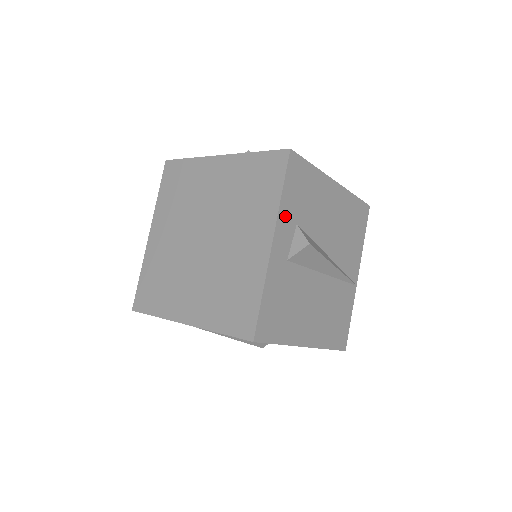
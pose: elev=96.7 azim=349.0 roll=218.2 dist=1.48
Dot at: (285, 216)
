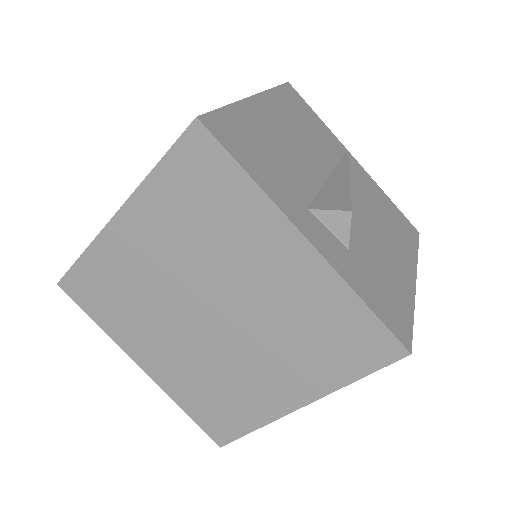
Dot at: occluded
